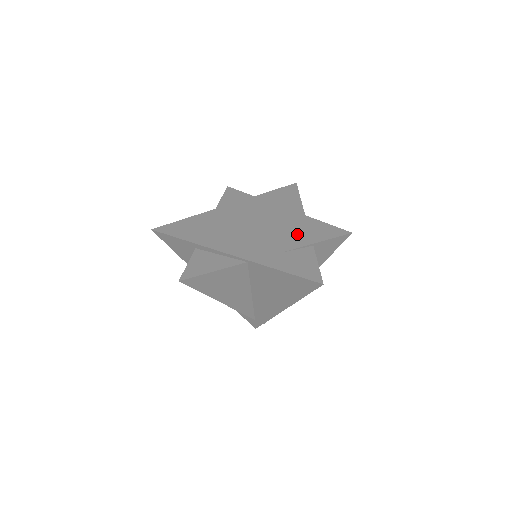
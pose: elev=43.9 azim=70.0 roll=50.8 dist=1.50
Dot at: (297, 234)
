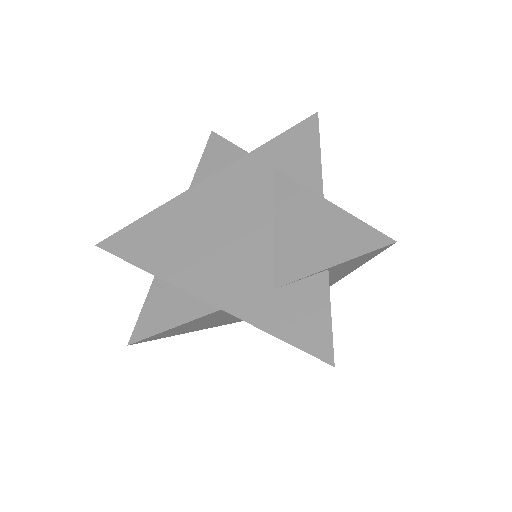
Dot at: (303, 244)
